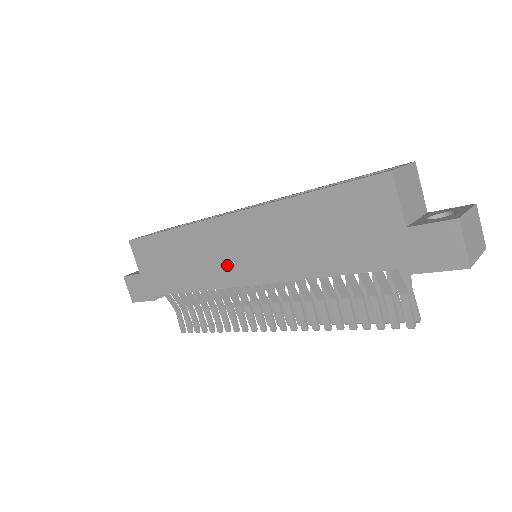
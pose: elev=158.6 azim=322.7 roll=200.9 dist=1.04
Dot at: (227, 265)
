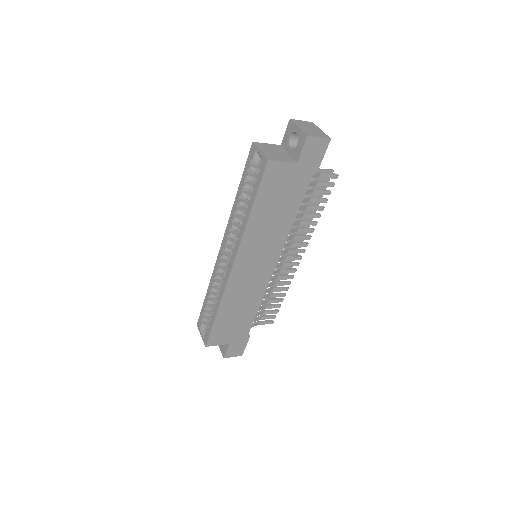
Dot at: (258, 276)
